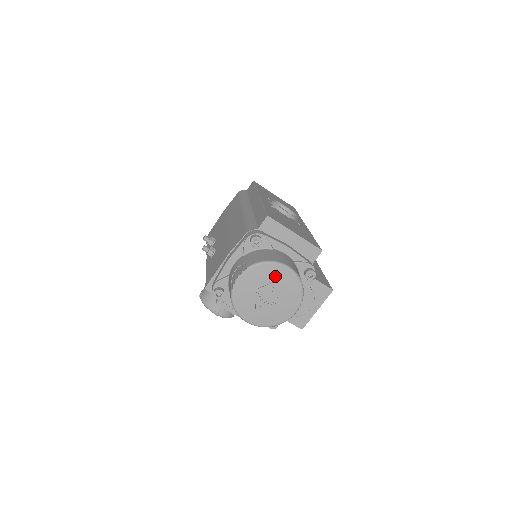
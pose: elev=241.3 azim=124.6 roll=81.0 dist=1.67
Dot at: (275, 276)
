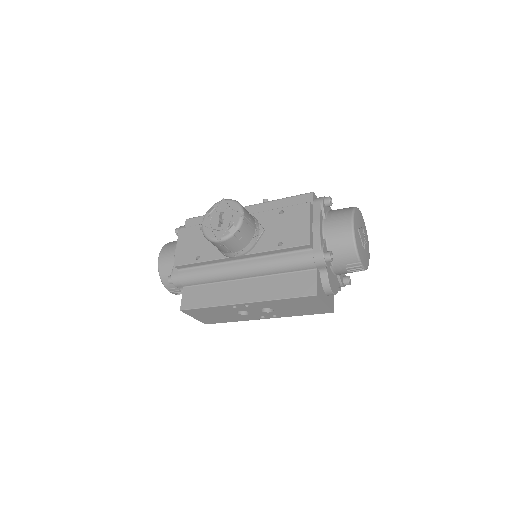
Dot at: (367, 242)
